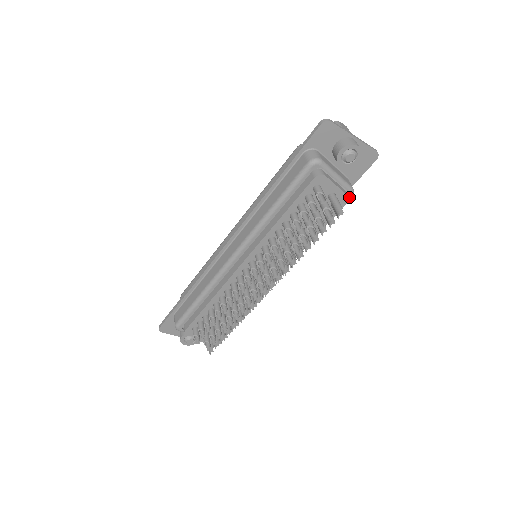
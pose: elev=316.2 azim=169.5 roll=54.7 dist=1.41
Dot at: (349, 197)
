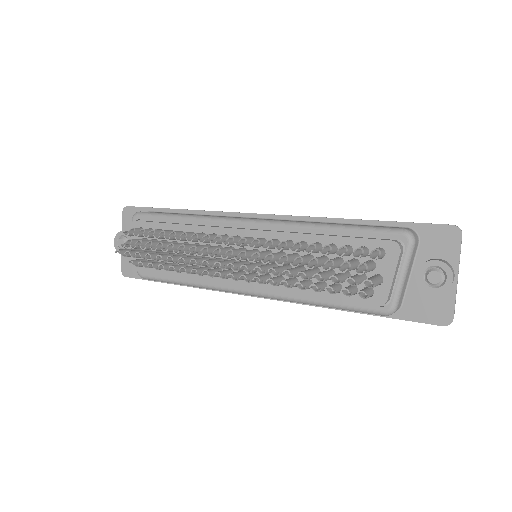
Dot at: (384, 310)
